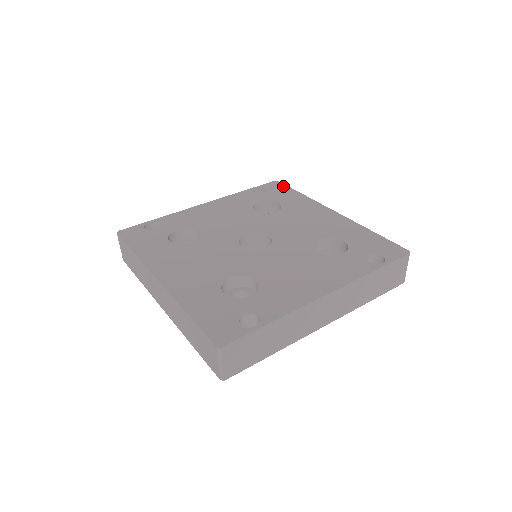
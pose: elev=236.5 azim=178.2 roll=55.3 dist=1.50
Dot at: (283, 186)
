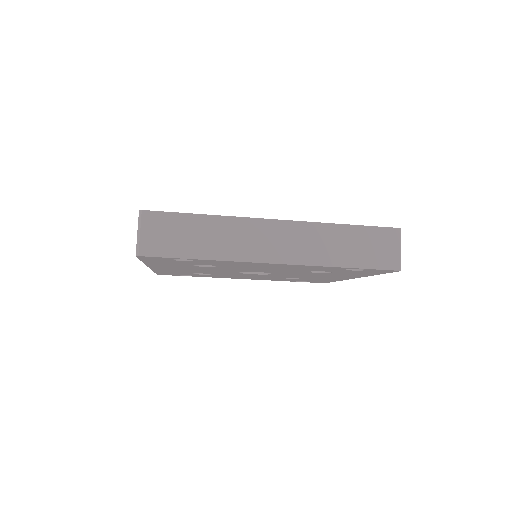
Dot at: occluded
